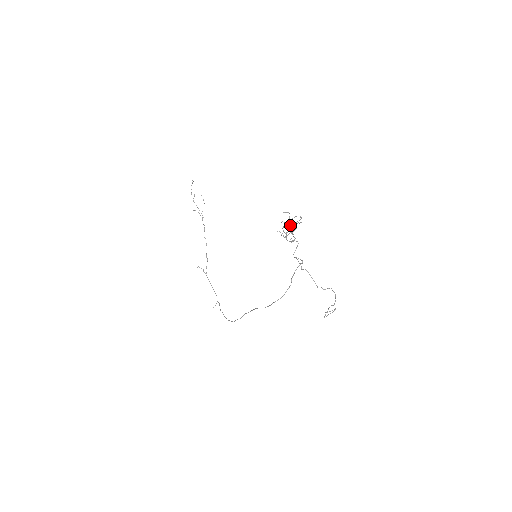
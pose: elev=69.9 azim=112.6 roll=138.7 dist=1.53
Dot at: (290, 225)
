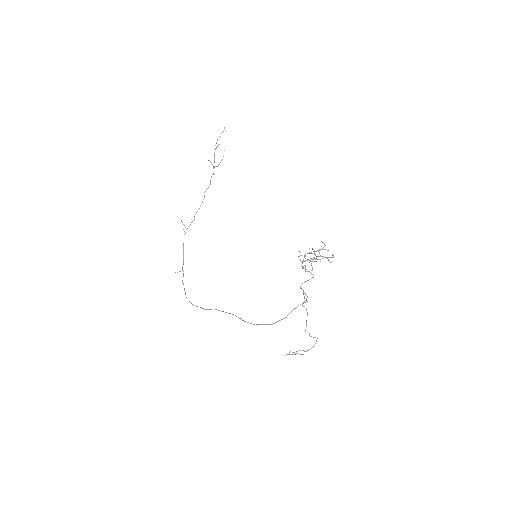
Dot at: occluded
